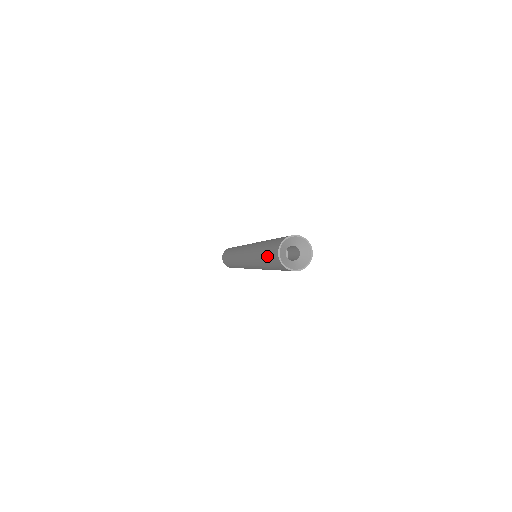
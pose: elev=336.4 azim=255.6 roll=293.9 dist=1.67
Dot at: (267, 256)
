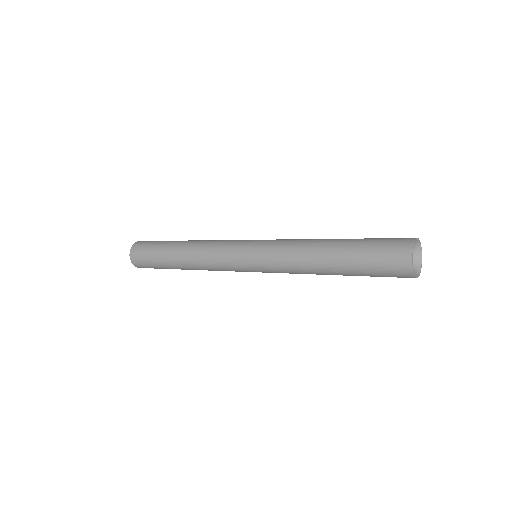
Dot at: (365, 269)
